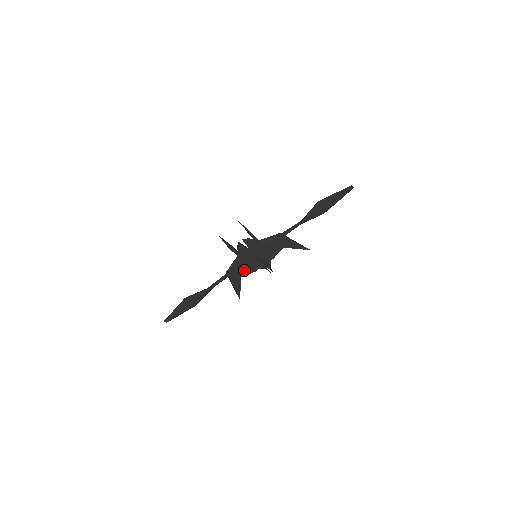
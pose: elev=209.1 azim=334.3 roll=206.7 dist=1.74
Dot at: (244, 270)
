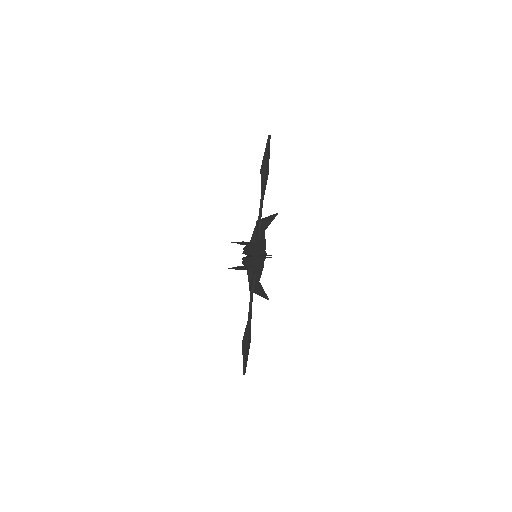
Dot at: (257, 275)
